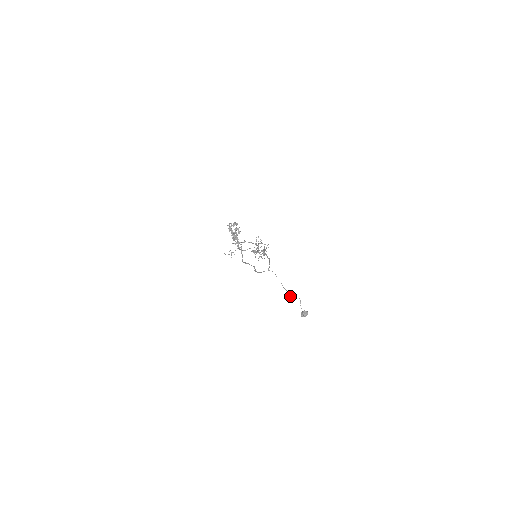
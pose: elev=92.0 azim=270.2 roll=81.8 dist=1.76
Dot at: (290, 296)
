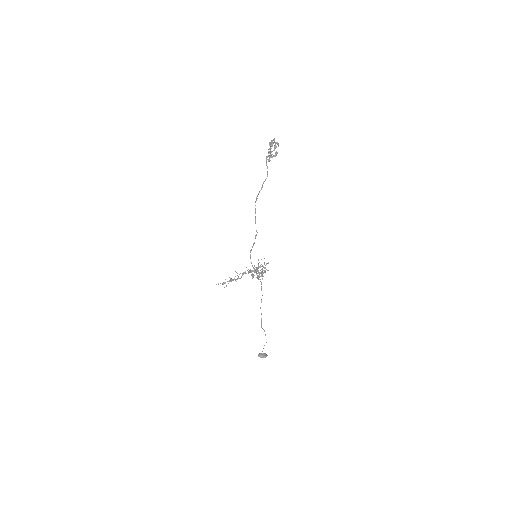
Dot at: (261, 321)
